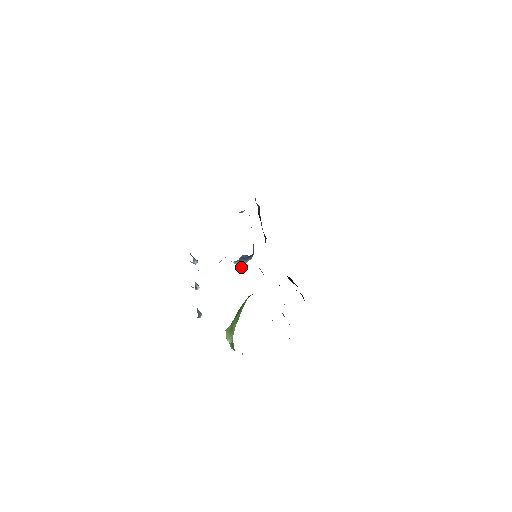
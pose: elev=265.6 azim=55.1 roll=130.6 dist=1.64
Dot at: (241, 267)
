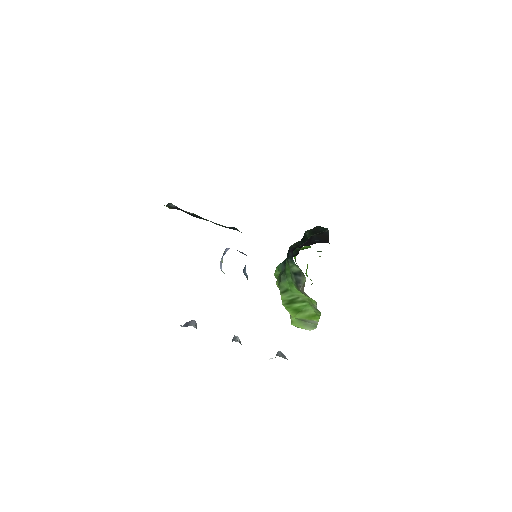
Dot at: (247, 277)
